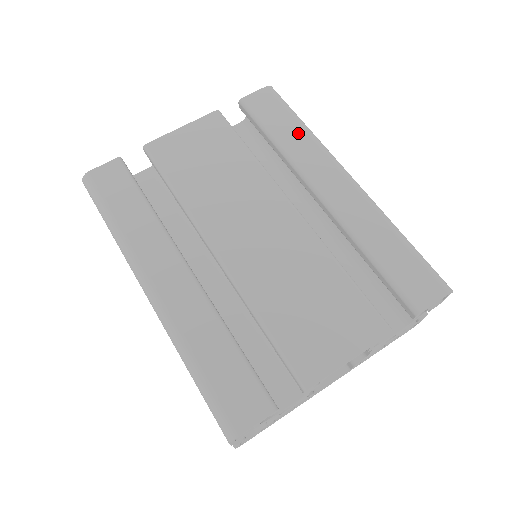
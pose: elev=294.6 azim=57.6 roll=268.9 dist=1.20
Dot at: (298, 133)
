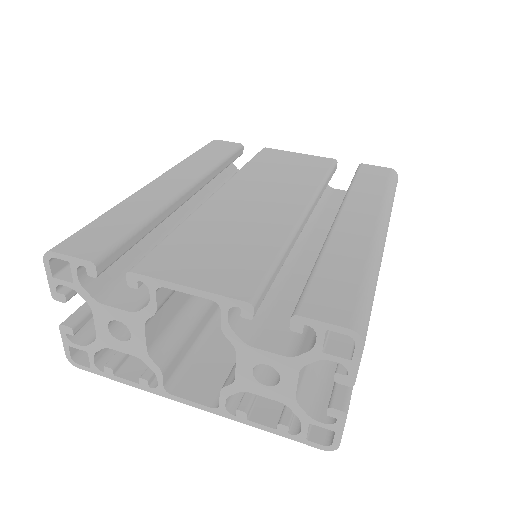
Dot at: (377, 191)
